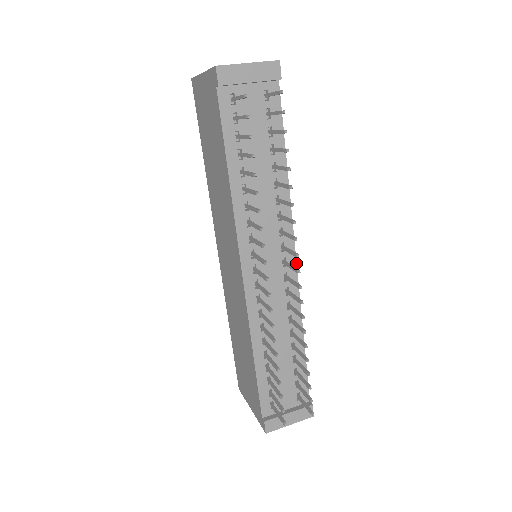
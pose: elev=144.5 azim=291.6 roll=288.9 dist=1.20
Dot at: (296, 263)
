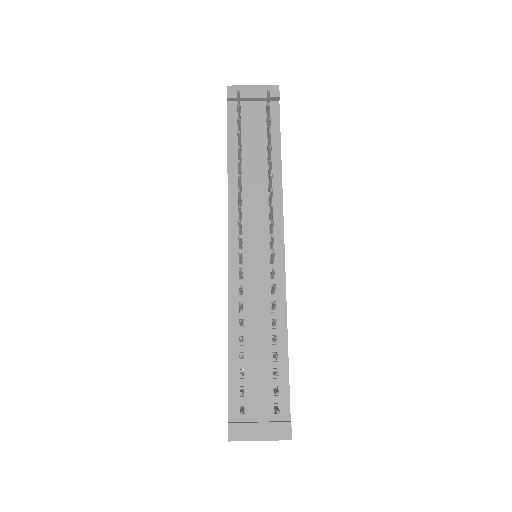
Dot at: (284, 250)
